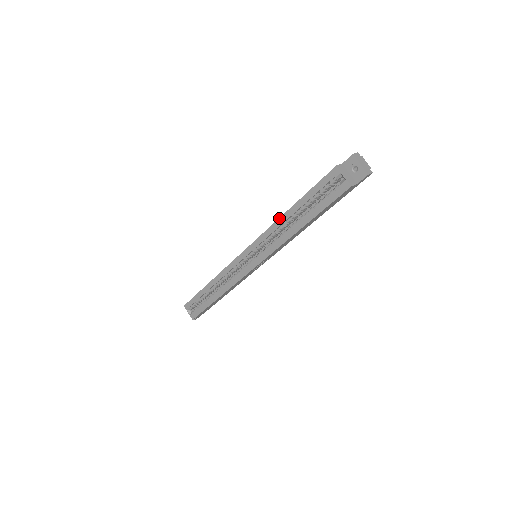
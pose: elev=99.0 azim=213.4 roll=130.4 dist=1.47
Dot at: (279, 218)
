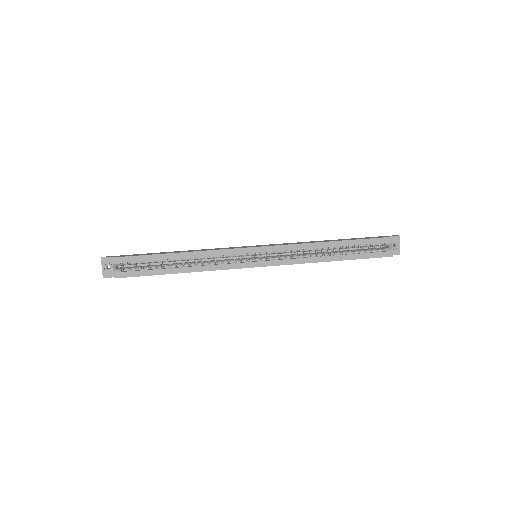
Dot at: (318, 242)
